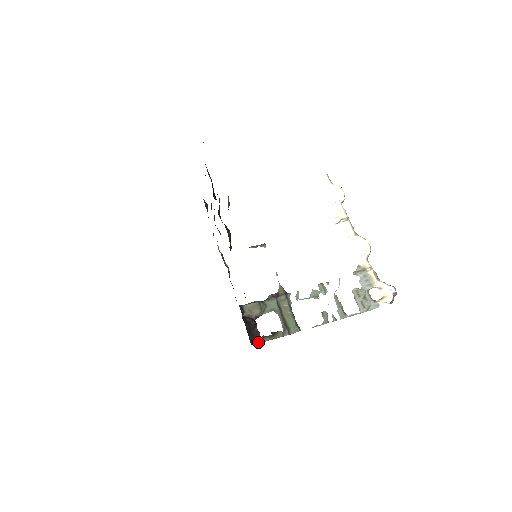
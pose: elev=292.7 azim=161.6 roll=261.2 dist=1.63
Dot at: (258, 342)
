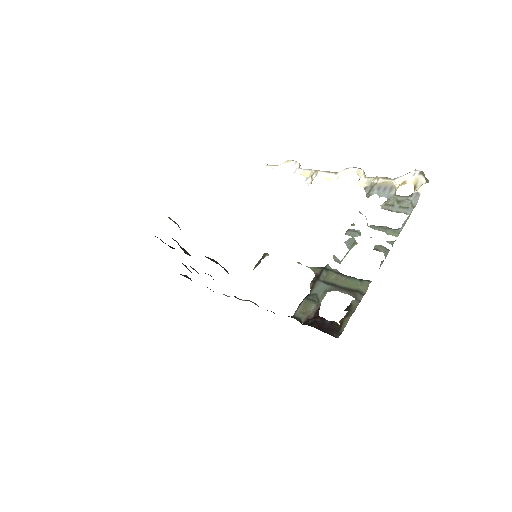
Dot at: (341, 330)
